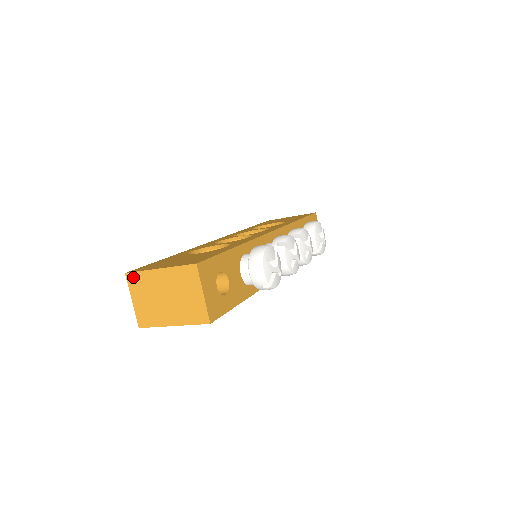
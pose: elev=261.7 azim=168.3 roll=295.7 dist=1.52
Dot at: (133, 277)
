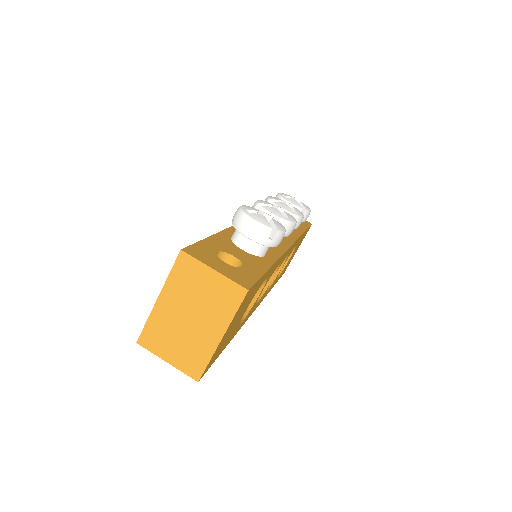
Dot at: (146, 337)
